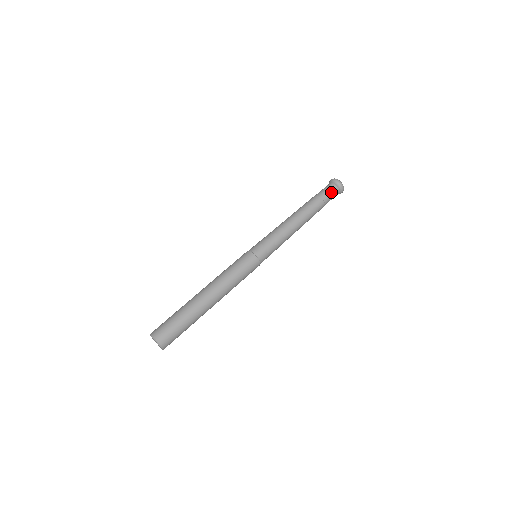
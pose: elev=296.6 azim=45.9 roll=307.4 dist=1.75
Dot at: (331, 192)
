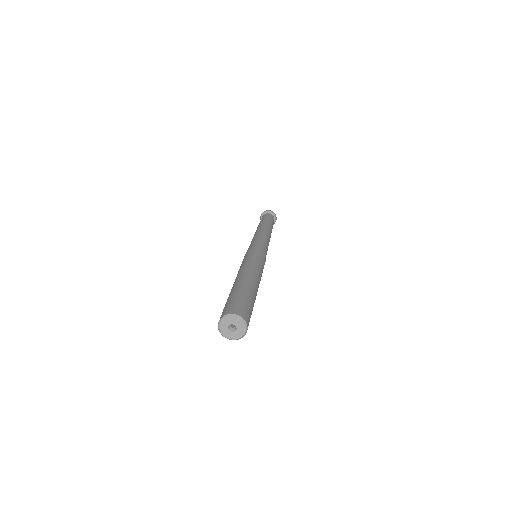
Dot at: (273, 220)
